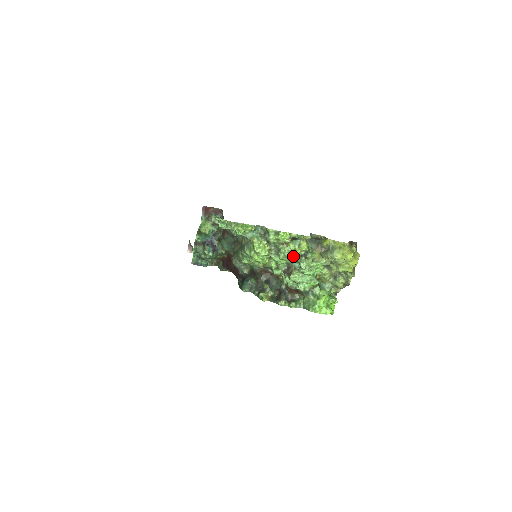
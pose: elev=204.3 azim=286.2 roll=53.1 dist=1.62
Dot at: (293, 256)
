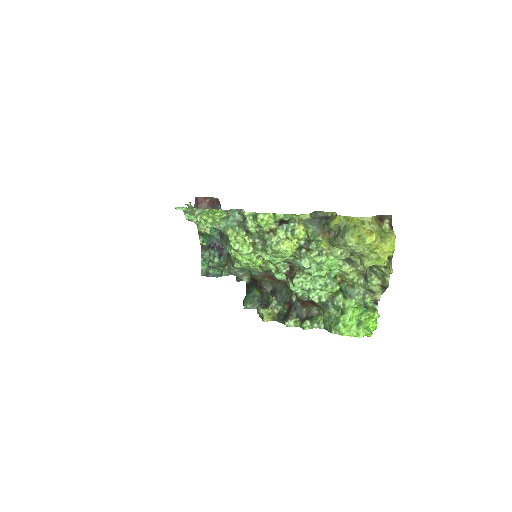
Dot at: (285, 249)
